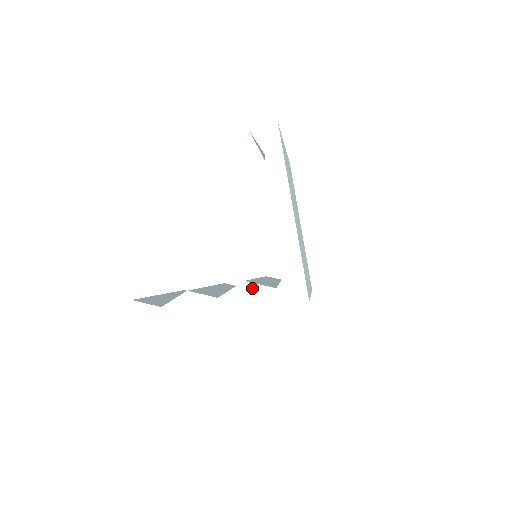
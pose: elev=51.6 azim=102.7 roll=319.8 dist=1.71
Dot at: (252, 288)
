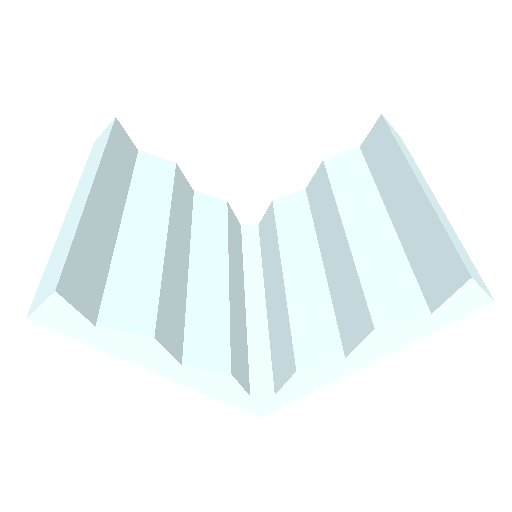
Dot at: (229, 382)
